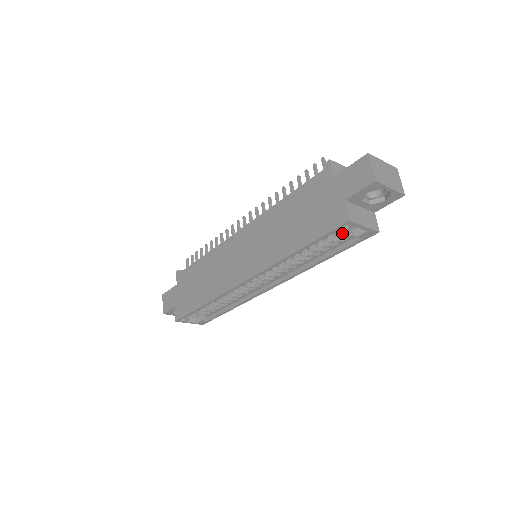
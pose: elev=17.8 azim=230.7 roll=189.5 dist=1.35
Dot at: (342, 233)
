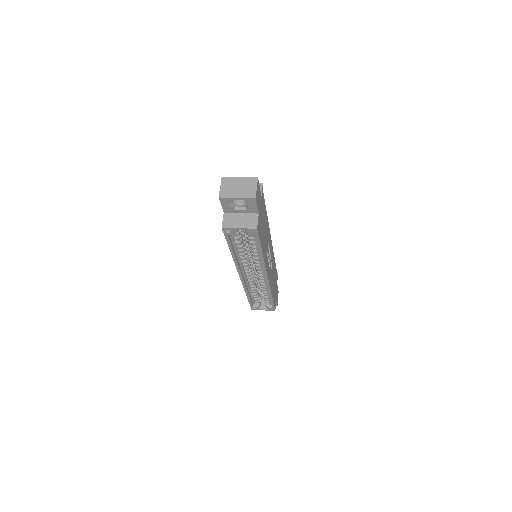
Dot at: occluded
